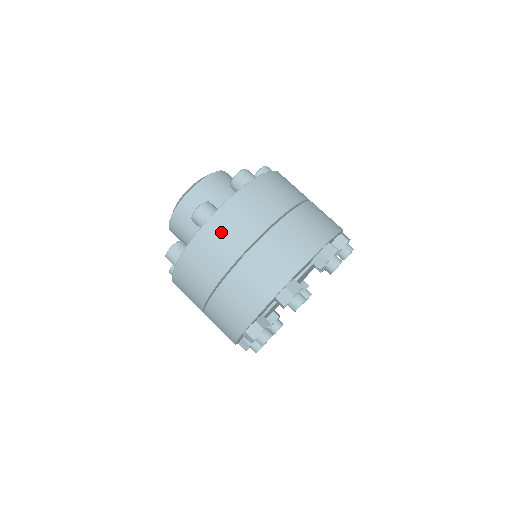
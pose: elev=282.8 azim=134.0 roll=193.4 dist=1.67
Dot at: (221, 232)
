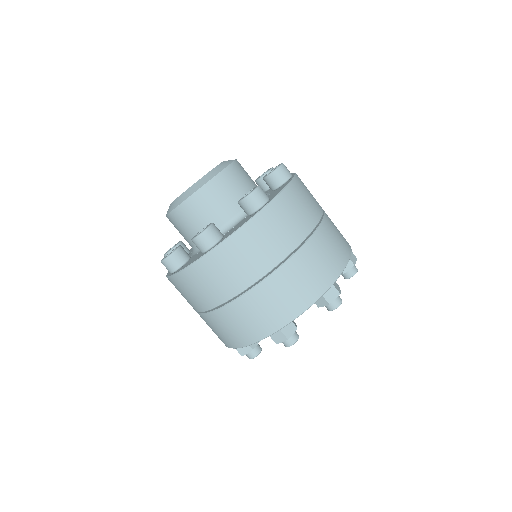
Dot at: (222, 267)
